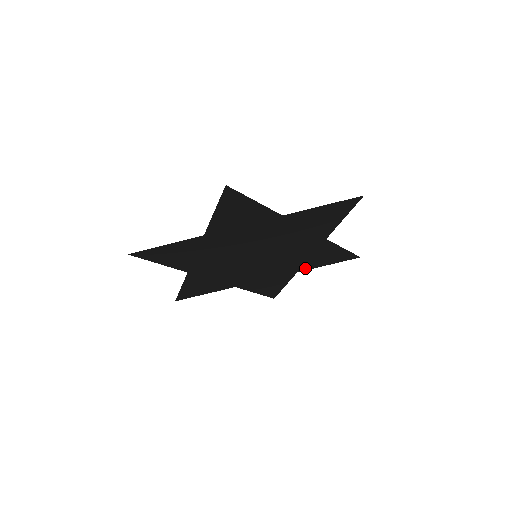
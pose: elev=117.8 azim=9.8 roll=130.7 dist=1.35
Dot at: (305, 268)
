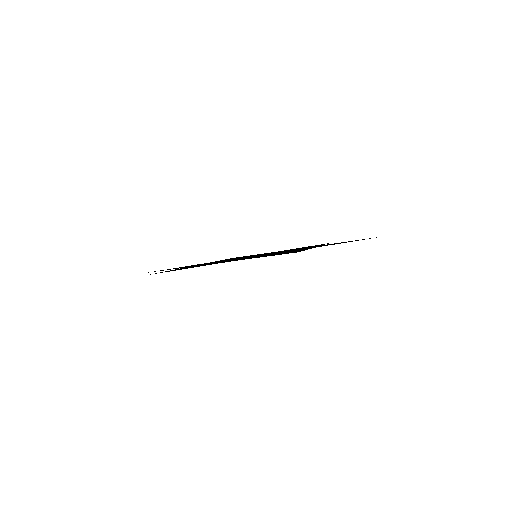
Dot at: occluded
